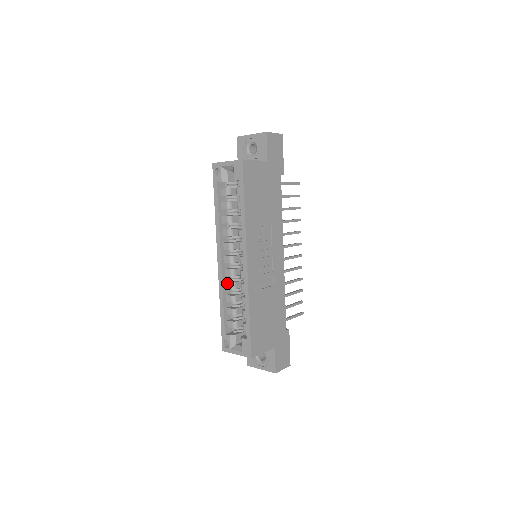
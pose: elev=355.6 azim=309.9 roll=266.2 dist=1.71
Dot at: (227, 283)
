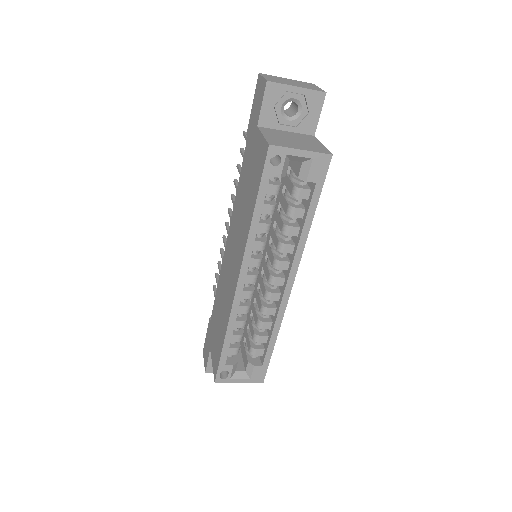
Dot at: (241, 307)
